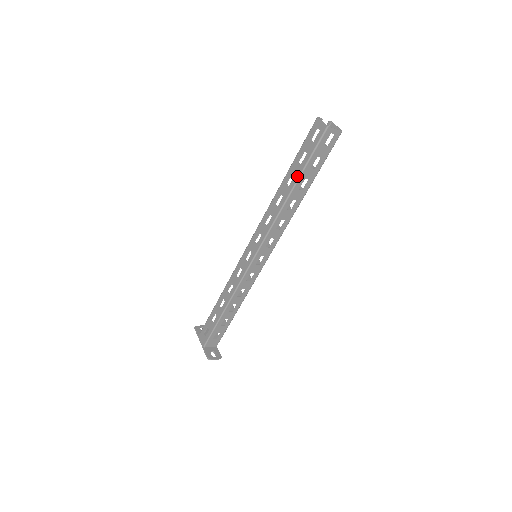
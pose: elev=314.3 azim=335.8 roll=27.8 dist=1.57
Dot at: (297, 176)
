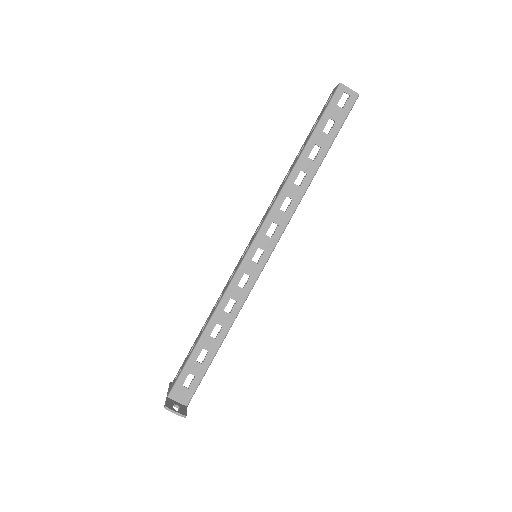
Dot at: (307, 141)
